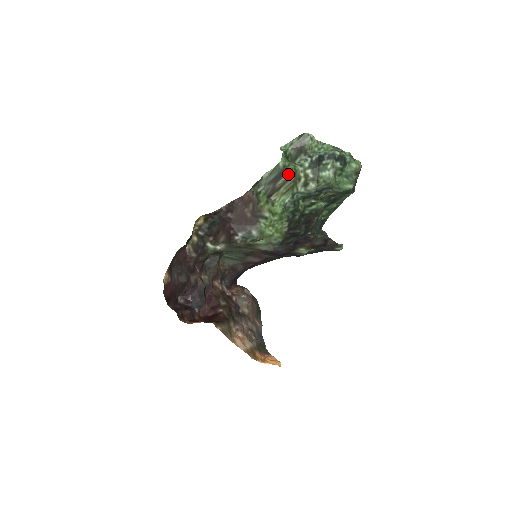
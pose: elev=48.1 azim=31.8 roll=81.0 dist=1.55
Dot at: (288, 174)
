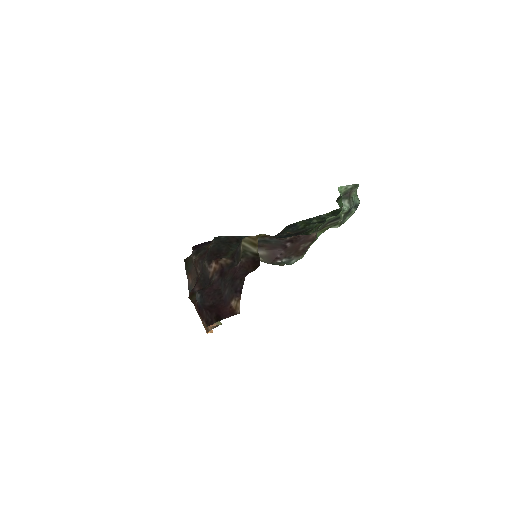
Dot at: (338, 220)
